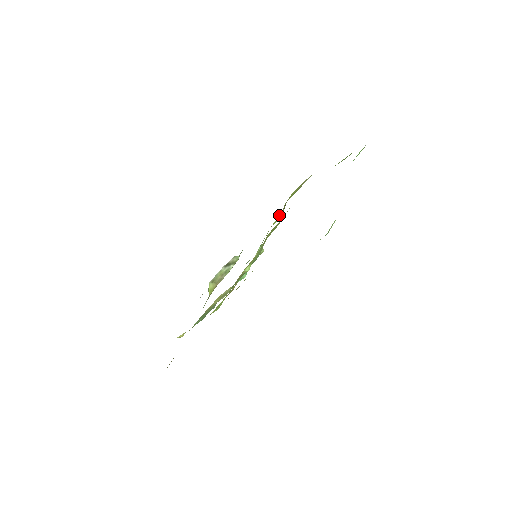
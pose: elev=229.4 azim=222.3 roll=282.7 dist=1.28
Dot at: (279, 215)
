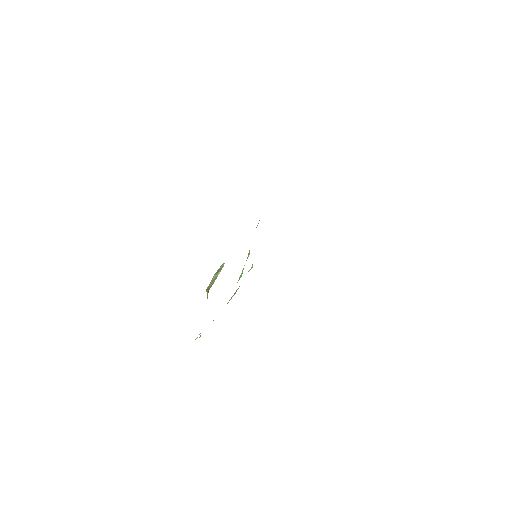
Dot at: occluded
